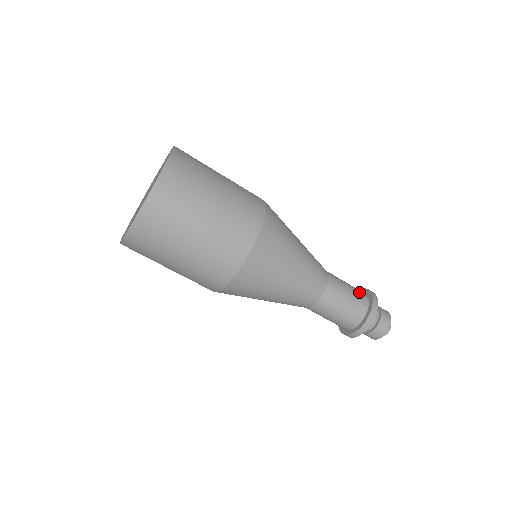
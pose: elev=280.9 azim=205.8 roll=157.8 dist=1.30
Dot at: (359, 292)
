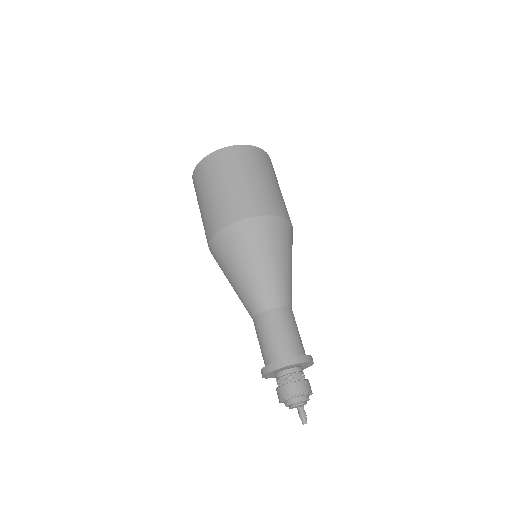
Dot at: (298, 344)
